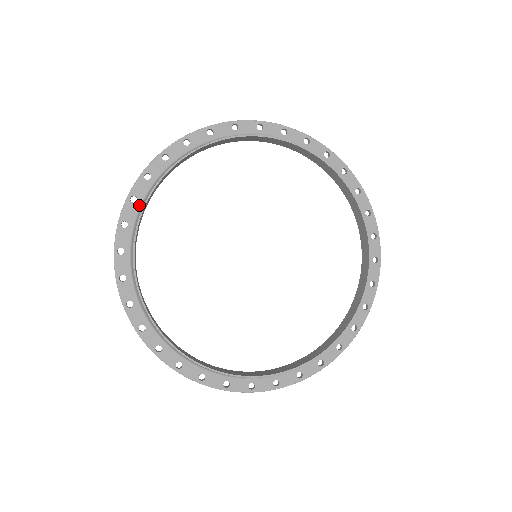
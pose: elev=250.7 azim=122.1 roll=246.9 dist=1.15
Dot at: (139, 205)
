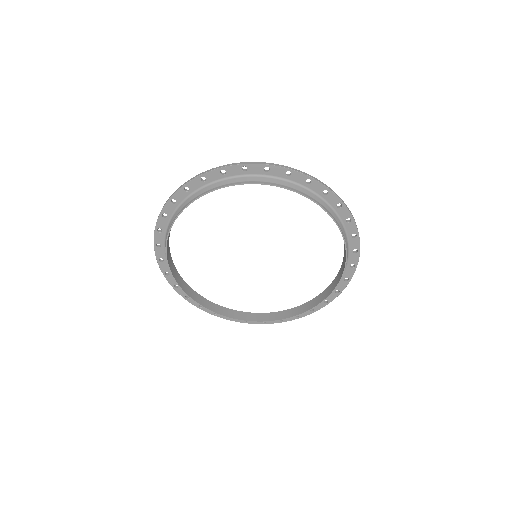
Dot at: (164, 234)
